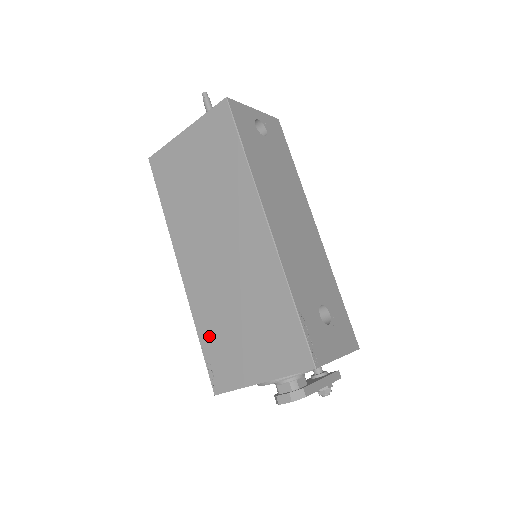
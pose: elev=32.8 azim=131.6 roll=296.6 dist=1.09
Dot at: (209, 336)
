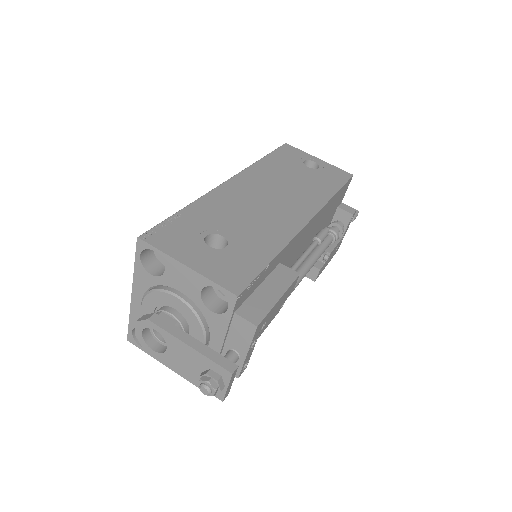
Dot at: occluded
